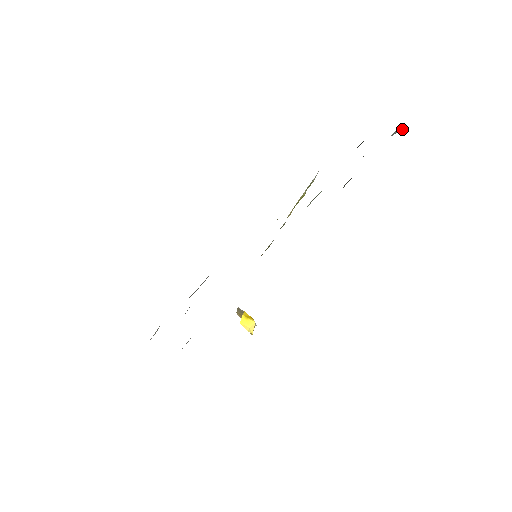
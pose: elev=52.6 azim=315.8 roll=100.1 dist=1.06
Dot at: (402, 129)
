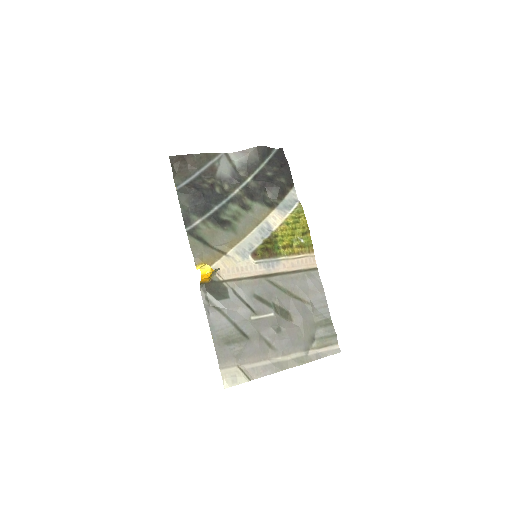
Dot at: (250, 151)
